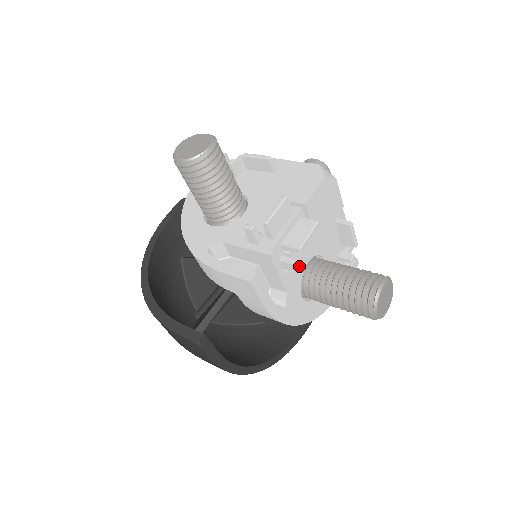
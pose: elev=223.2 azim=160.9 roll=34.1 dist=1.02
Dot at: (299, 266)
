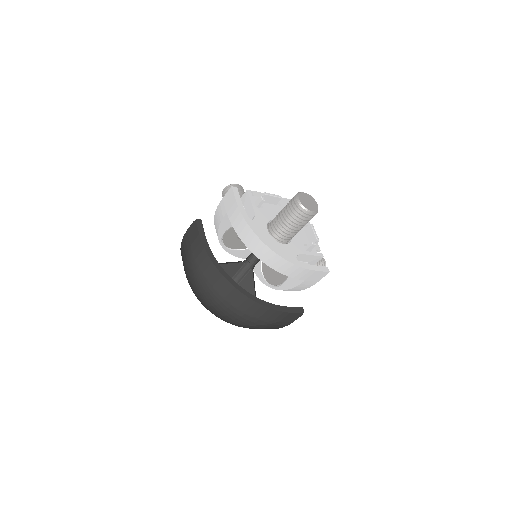
Dot at: occluded
